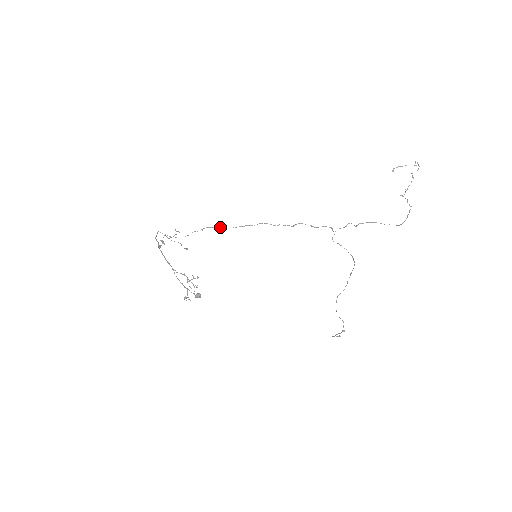
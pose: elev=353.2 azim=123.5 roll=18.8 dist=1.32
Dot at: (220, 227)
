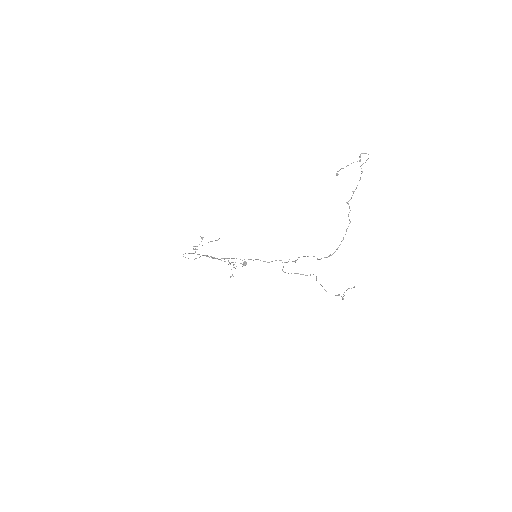
Dot at: (212, 258)
